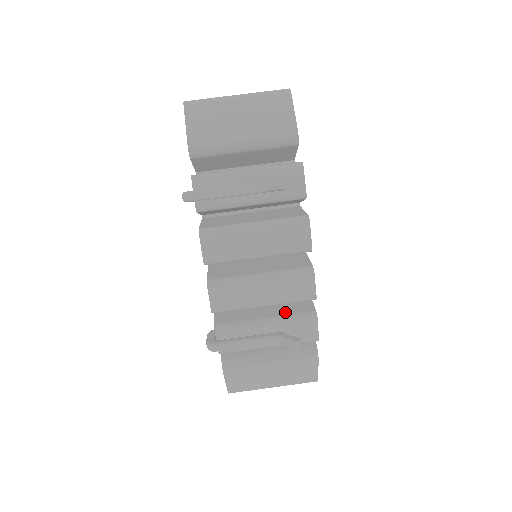
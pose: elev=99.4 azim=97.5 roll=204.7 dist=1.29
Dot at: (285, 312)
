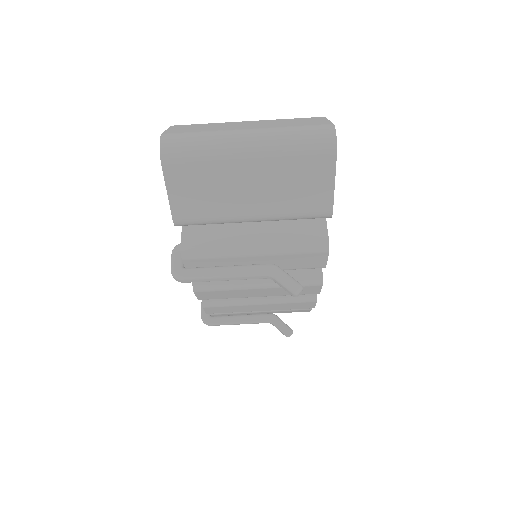
Dot at: occluded
